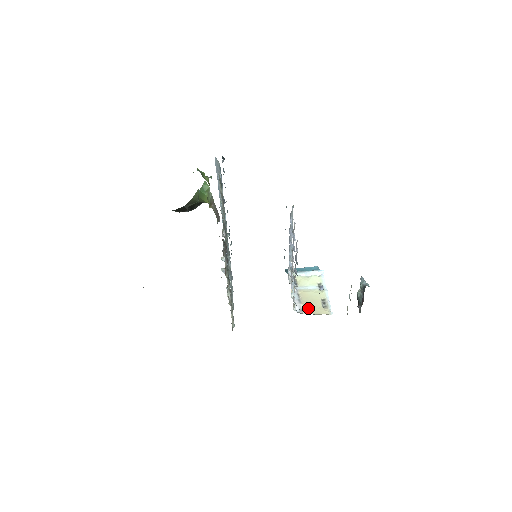
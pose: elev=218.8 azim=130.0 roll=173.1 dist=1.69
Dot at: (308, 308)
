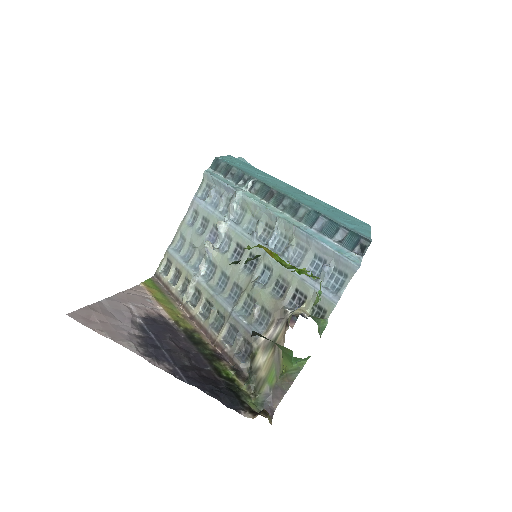
Dot at: occluded
